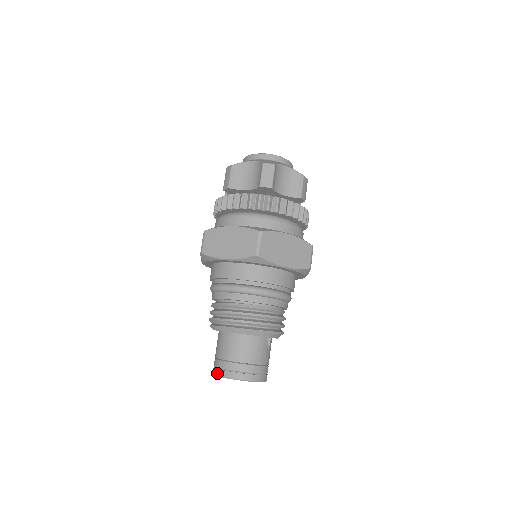
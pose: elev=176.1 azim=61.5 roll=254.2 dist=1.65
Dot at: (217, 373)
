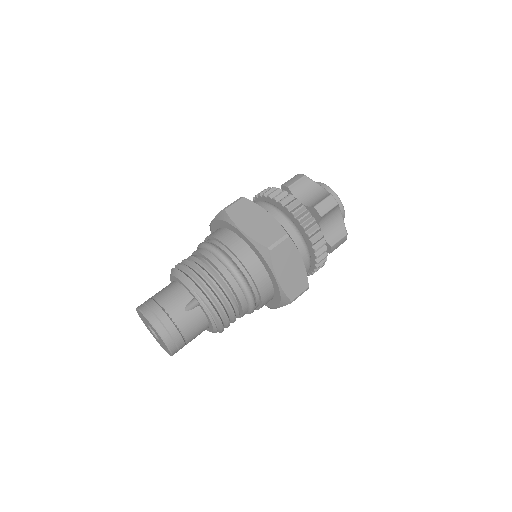
Dot at: occluded
